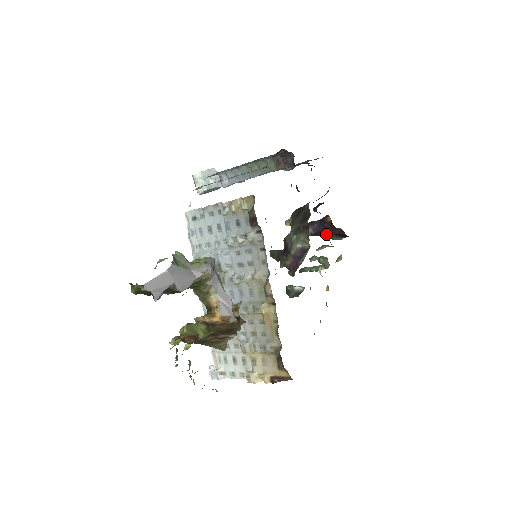
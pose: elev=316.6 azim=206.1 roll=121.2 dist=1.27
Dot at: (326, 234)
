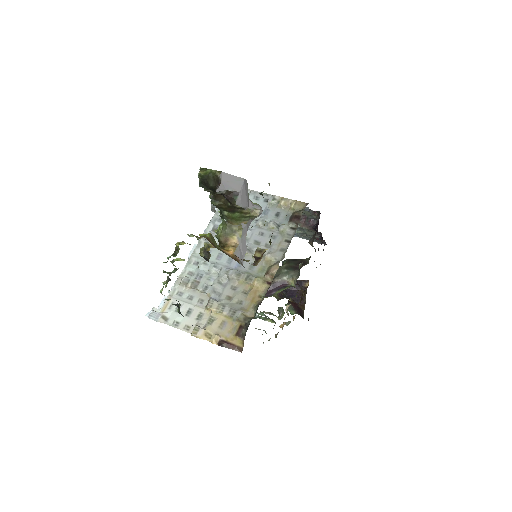
Dot at: (292, 297)
